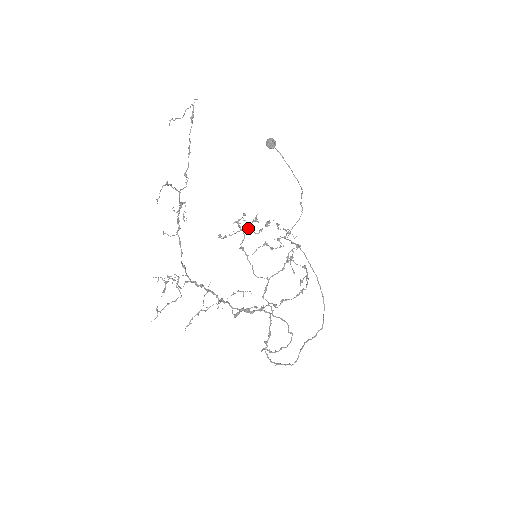
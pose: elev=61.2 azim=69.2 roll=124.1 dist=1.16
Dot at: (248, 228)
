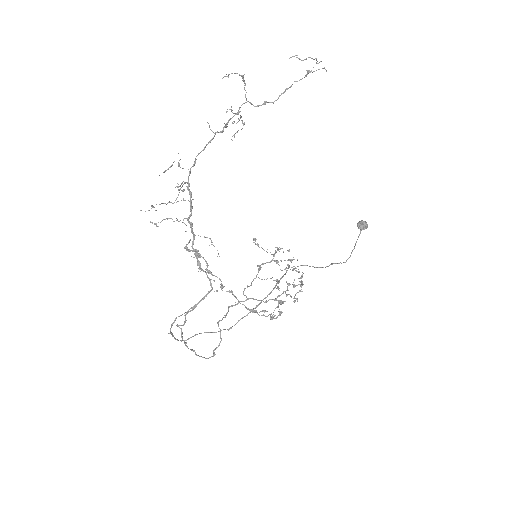
Dot at: (280, 260)
